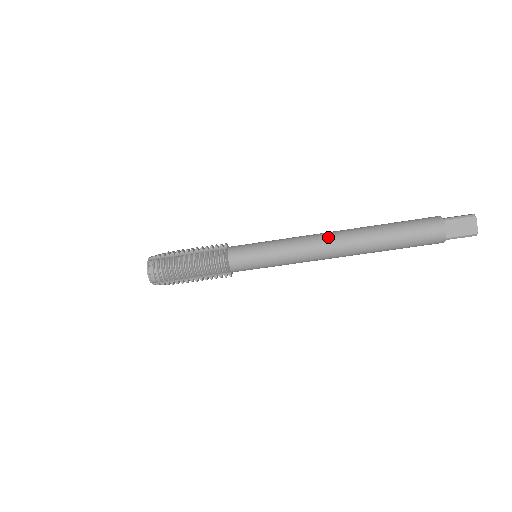
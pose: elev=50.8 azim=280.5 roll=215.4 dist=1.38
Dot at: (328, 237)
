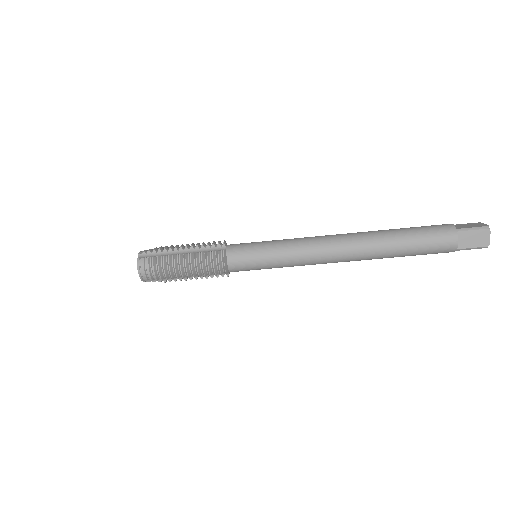
Dot at: (335, 242)
